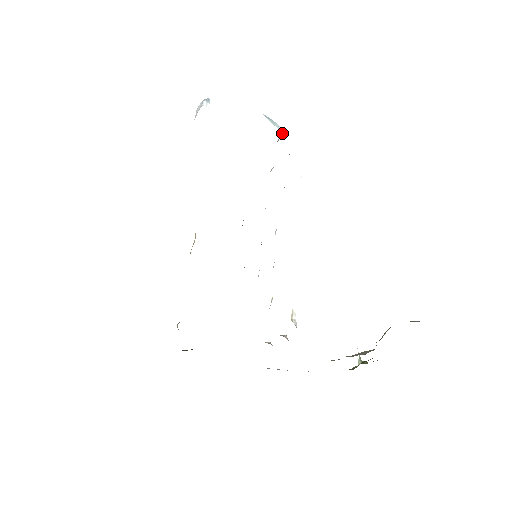
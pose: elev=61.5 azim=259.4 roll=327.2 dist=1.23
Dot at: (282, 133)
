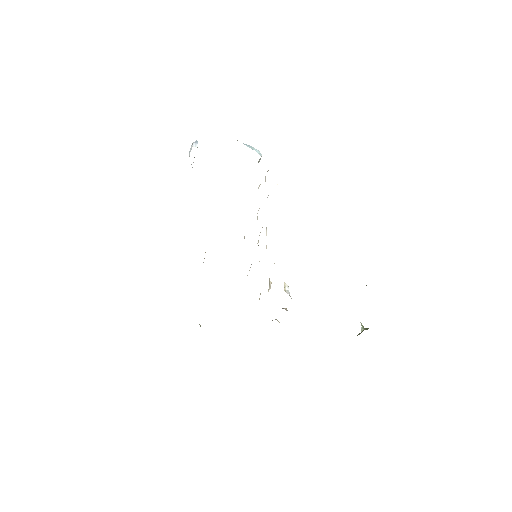
Dot at: (260, 154)
